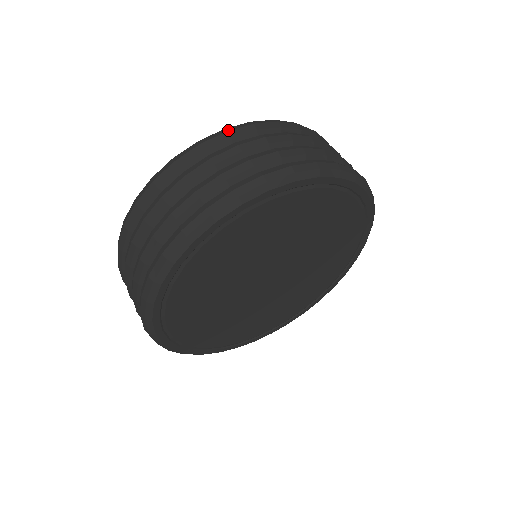
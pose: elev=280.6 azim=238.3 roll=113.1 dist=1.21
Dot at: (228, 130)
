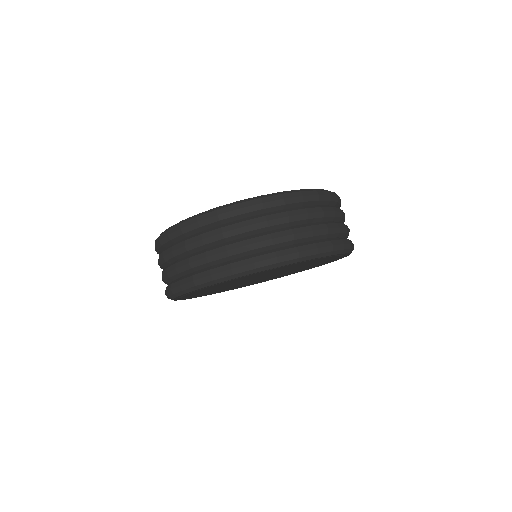
Dot at: (241, 207)
